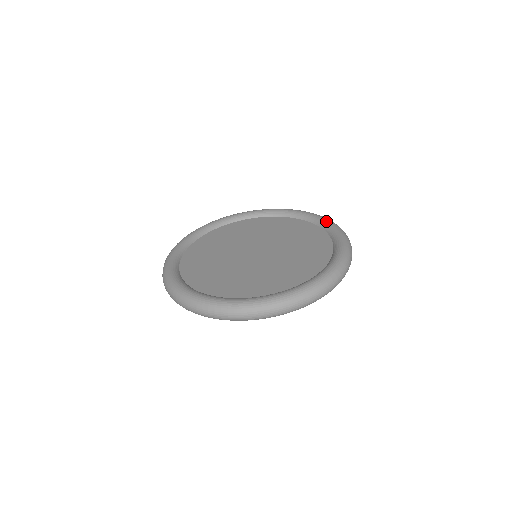
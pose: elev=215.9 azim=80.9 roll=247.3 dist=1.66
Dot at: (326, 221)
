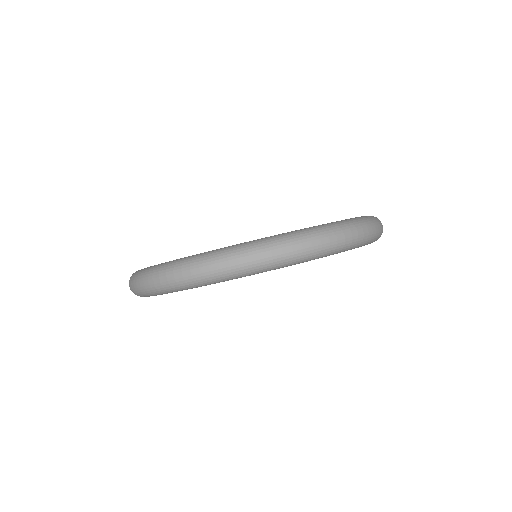
Dot at: occluded
